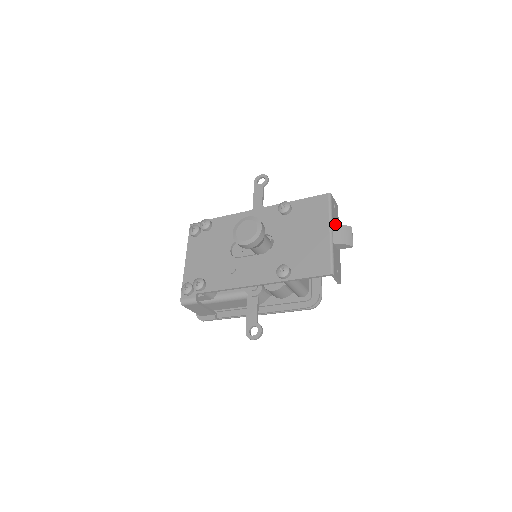
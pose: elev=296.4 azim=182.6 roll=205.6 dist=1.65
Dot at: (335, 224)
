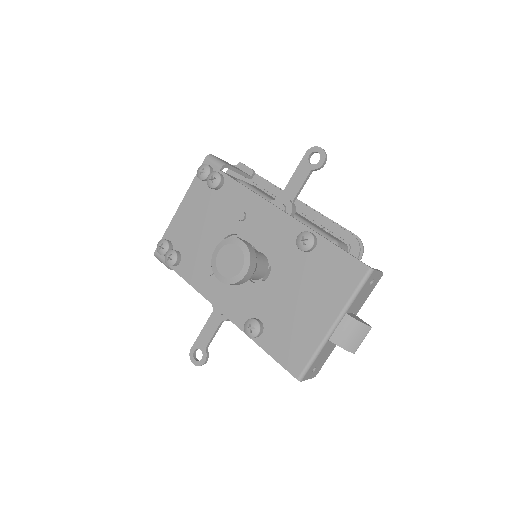
Dot at: (349, 315)
